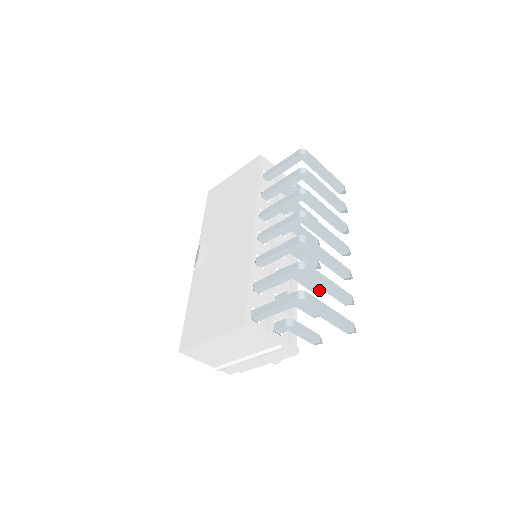
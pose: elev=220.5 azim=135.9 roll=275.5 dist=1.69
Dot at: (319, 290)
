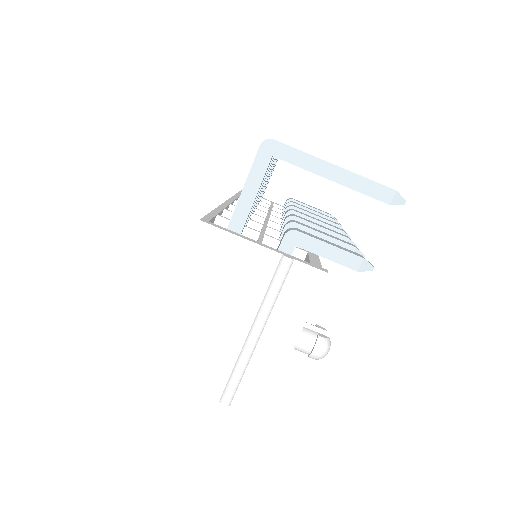
Dot at: (351, 241)
